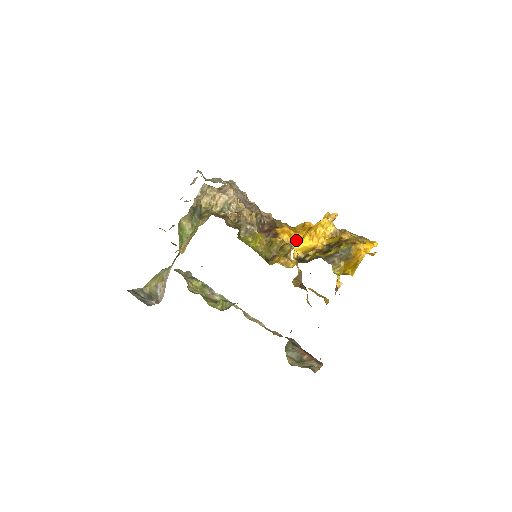
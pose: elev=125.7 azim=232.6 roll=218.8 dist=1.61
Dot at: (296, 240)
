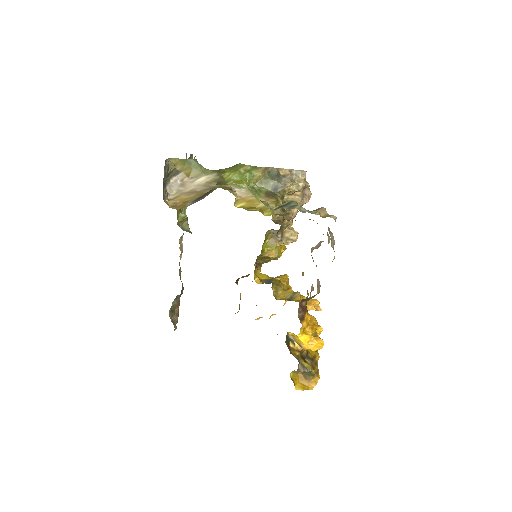
Dot at: (303, 331)
